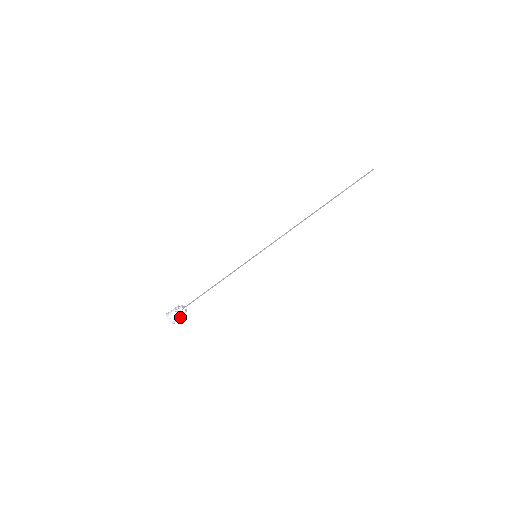
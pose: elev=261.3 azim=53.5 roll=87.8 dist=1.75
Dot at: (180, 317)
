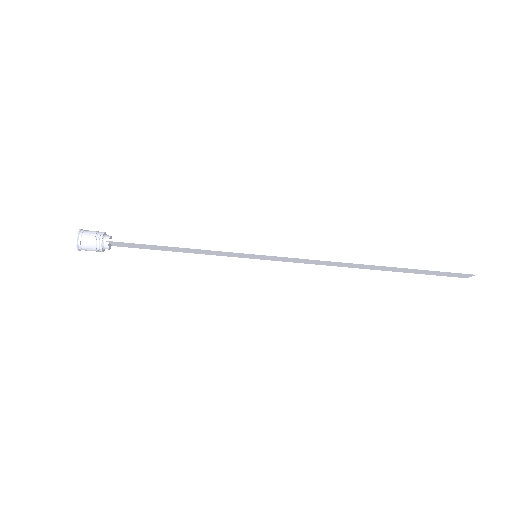
Dot at: (95, 246)
